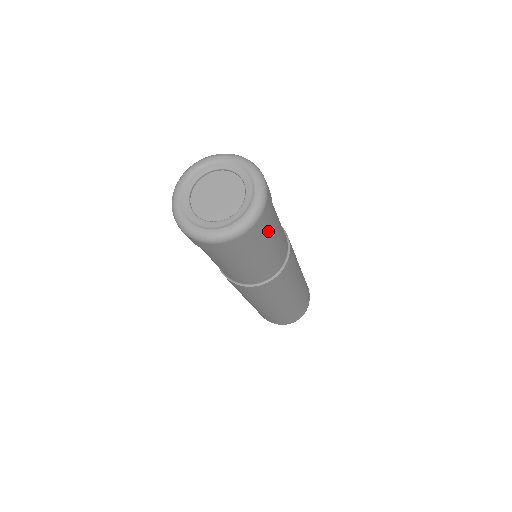
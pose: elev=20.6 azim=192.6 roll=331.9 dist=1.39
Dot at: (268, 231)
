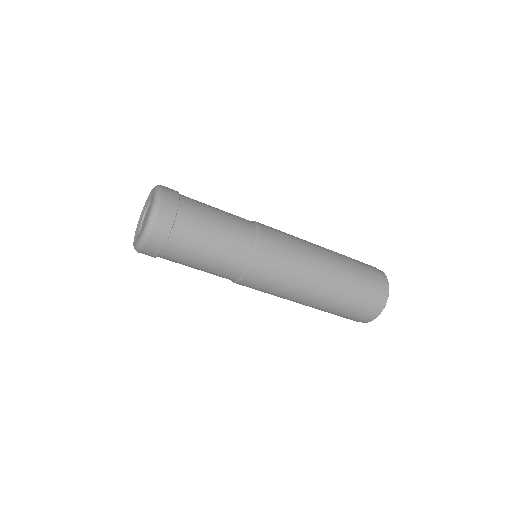
Dot at: (192, 206)
